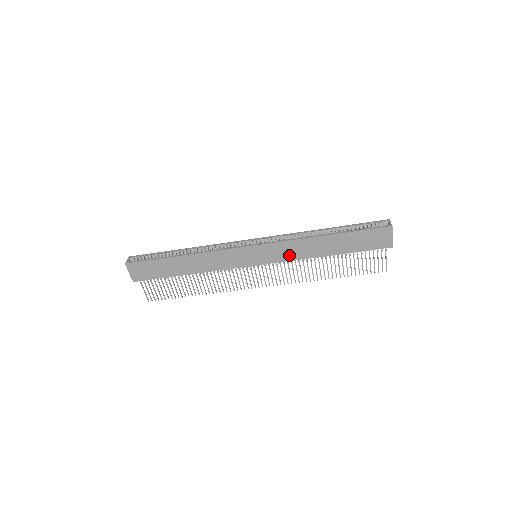
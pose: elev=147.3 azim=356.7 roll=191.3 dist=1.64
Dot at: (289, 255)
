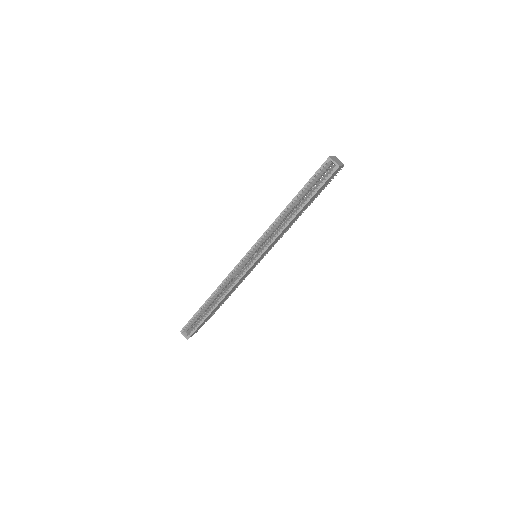
Dot at: occluded
